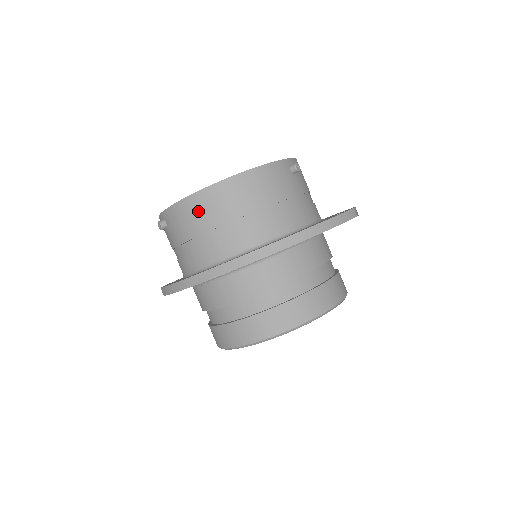
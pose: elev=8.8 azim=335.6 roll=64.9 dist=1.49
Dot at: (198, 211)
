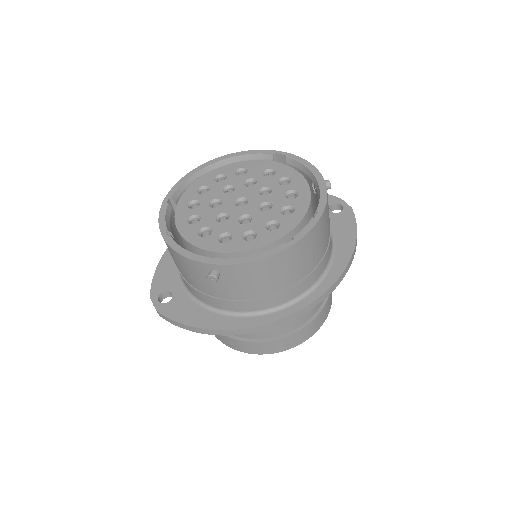
Dot at: (279, 267)
